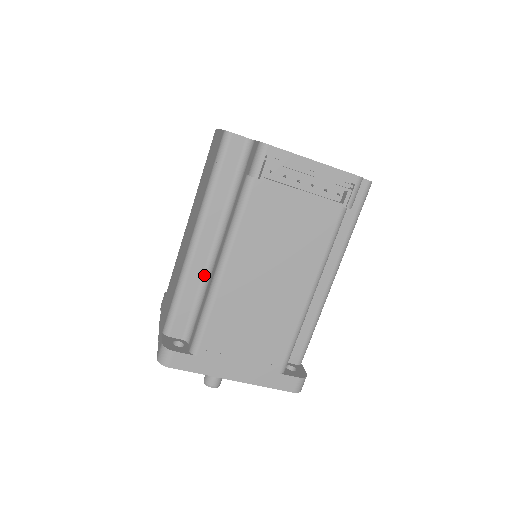
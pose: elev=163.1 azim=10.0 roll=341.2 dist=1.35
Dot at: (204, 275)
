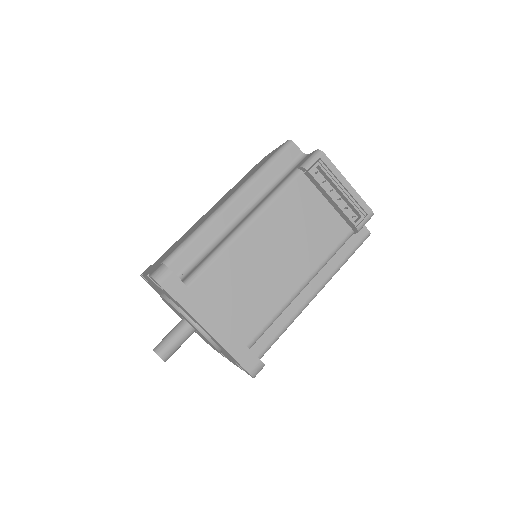
Dot at: (223, 231)
